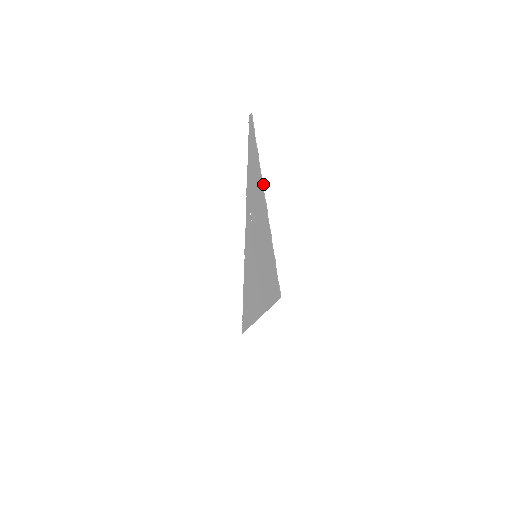
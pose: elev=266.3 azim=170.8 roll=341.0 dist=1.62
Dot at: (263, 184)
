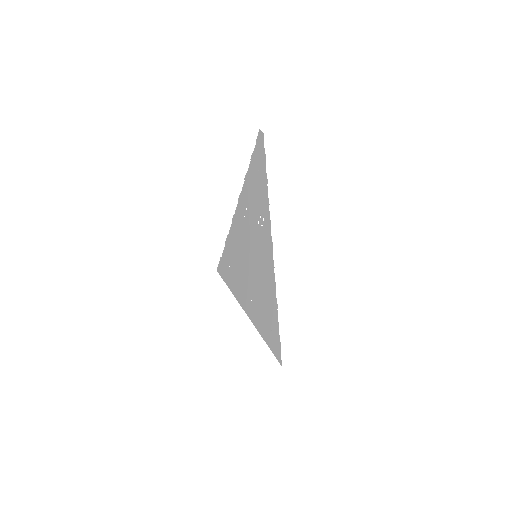
Dot at: (245, 179)
